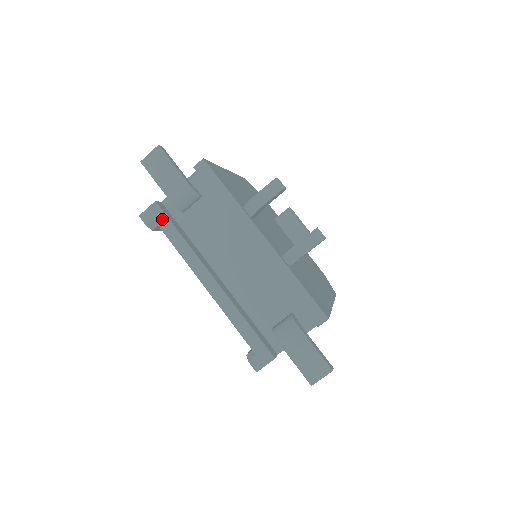
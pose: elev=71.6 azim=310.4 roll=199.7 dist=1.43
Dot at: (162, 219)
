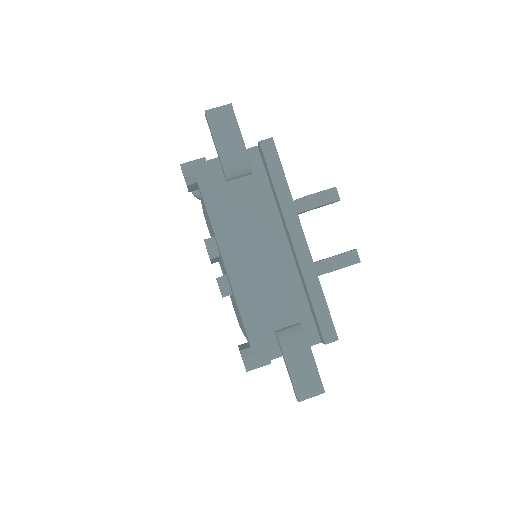
Dot at: (205, 178)
